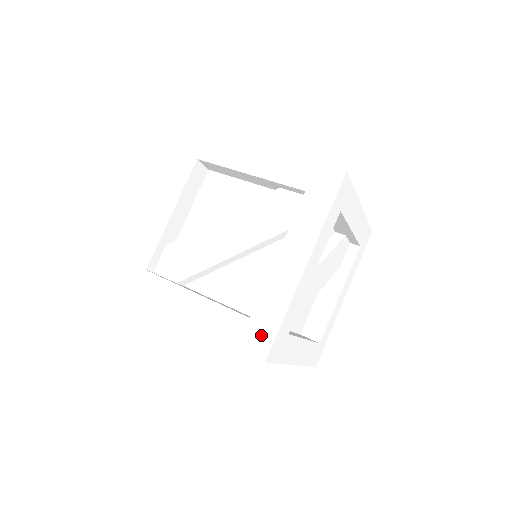
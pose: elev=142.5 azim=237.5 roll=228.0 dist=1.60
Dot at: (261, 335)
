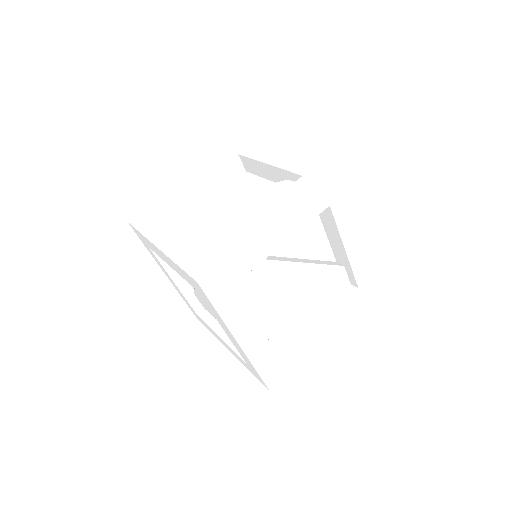
Dot at: (207, 263)
